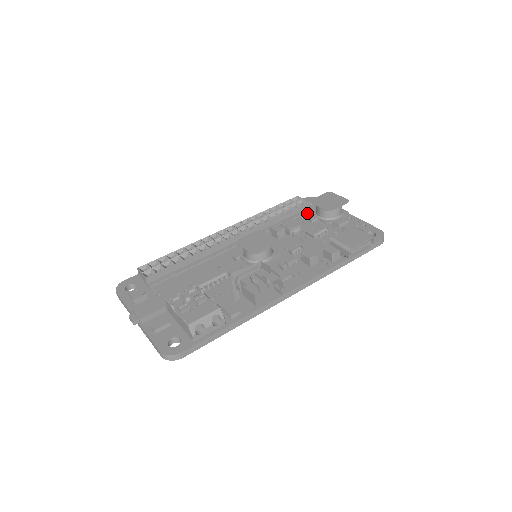
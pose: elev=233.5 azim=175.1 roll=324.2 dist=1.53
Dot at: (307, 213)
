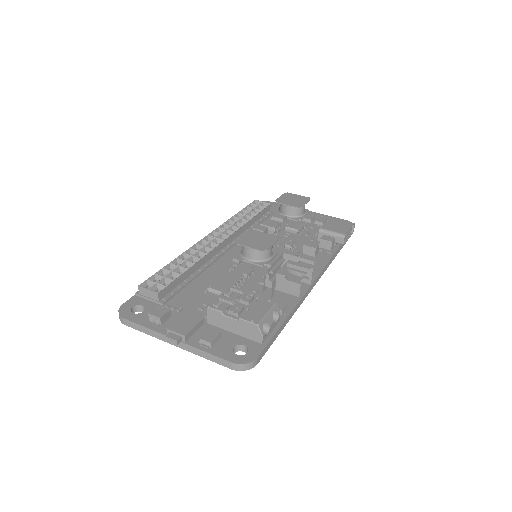
Dot at: (274, 214)
